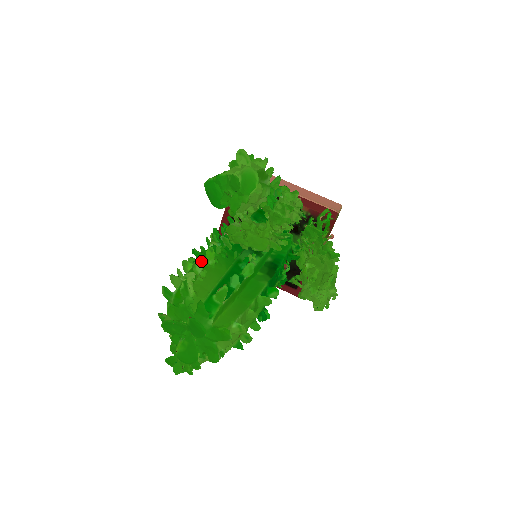
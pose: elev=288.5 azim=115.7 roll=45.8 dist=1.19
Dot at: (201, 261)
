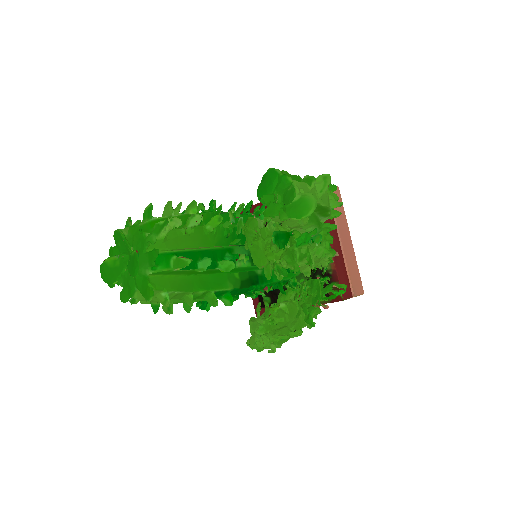
Dot at: (201, 219)
